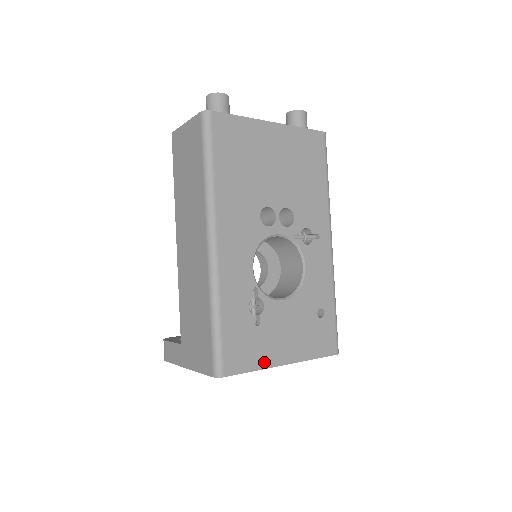
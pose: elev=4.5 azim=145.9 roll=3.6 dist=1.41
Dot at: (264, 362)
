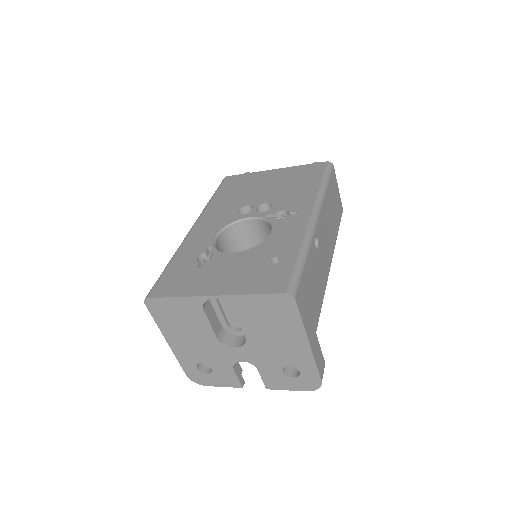
Dot at: (190, 292)
